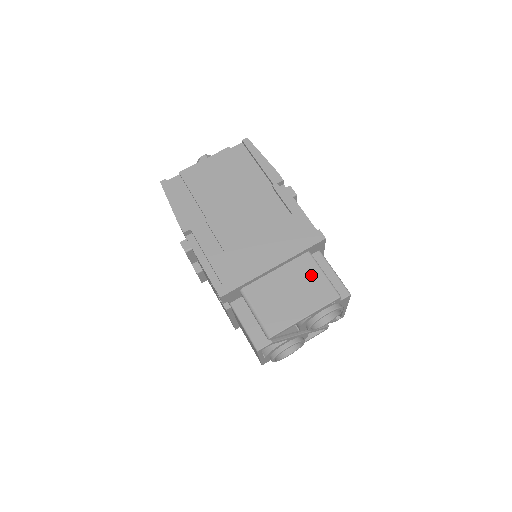
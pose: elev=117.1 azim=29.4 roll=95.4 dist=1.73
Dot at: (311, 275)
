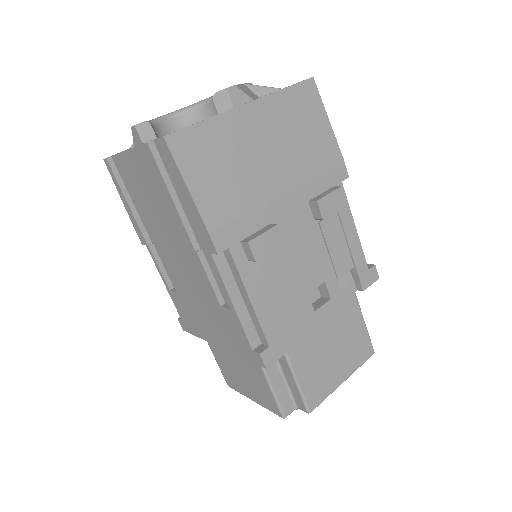
Dot at: (257, 377)
